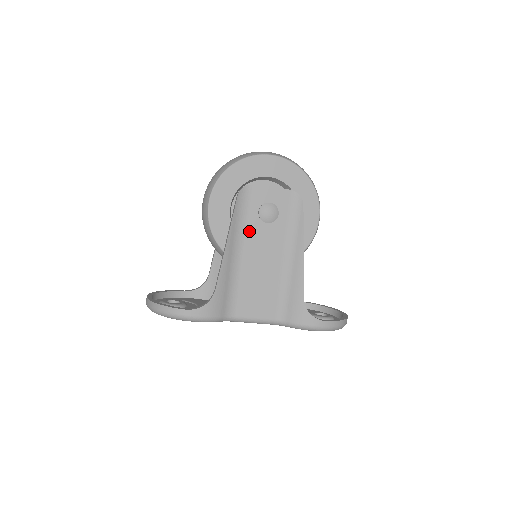
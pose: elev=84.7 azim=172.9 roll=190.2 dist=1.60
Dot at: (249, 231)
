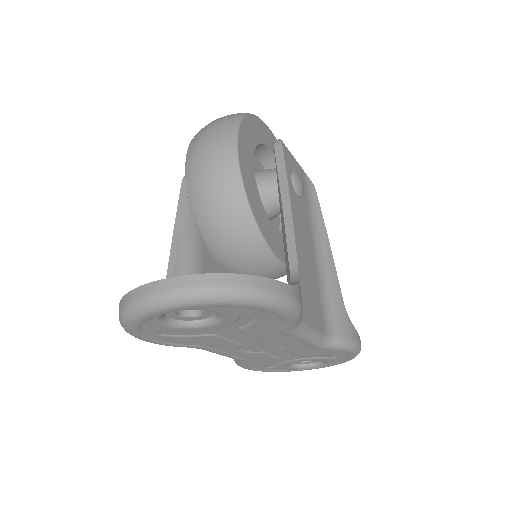
Dot at: (290, 198)
